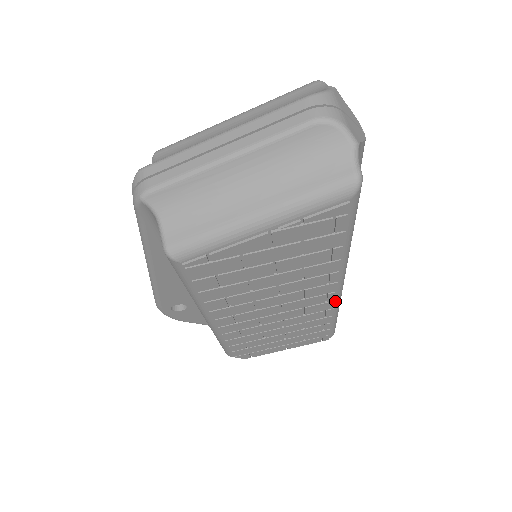
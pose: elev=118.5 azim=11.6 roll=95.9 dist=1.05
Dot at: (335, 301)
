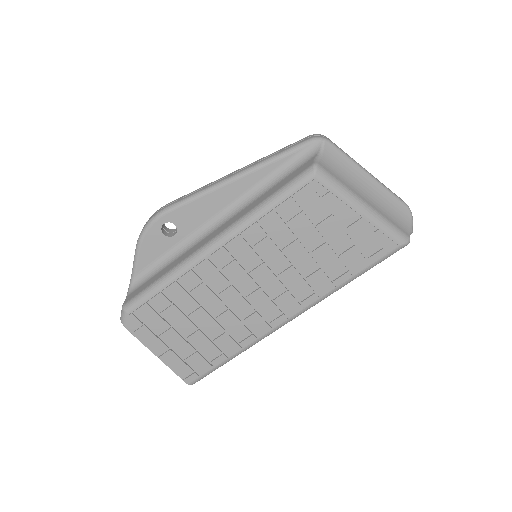
Dot at: (268, 331)
